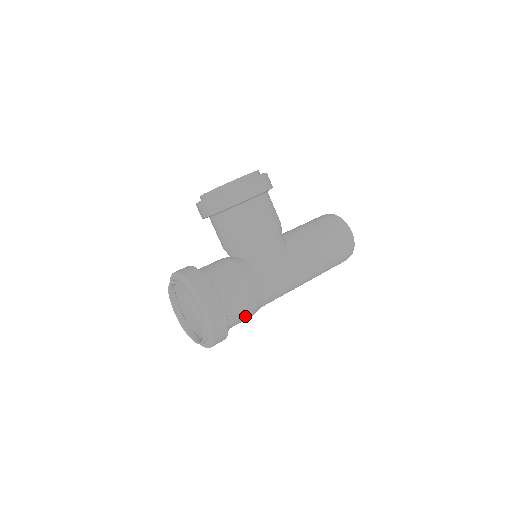
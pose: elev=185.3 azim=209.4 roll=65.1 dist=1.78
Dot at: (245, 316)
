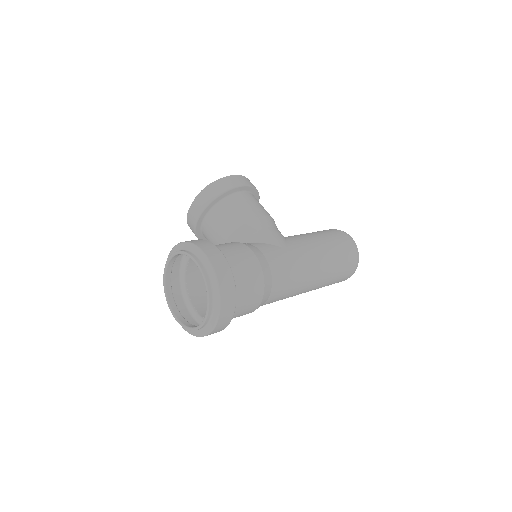
Dot at: (254, 287)
